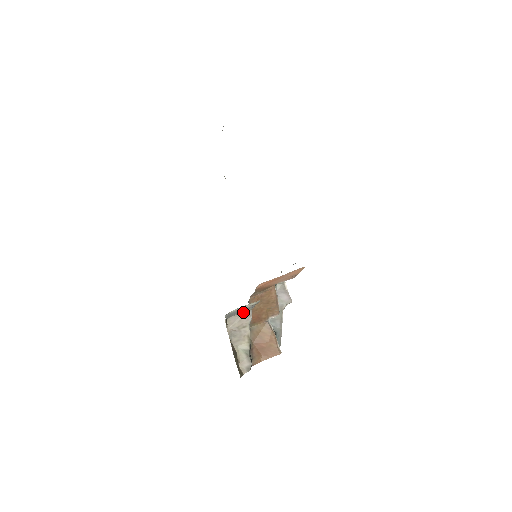
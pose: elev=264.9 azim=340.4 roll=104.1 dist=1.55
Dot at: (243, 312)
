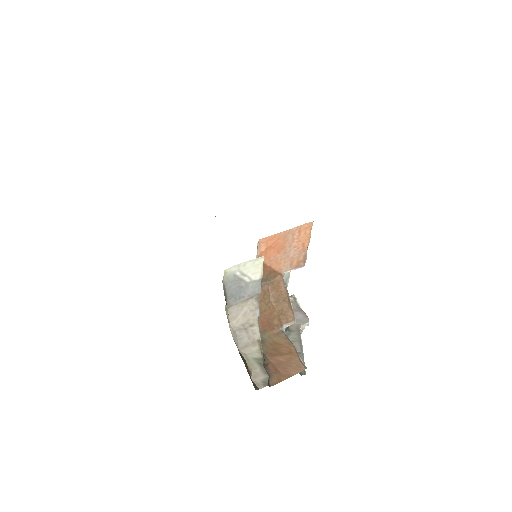
Dot at: (247, 301)
